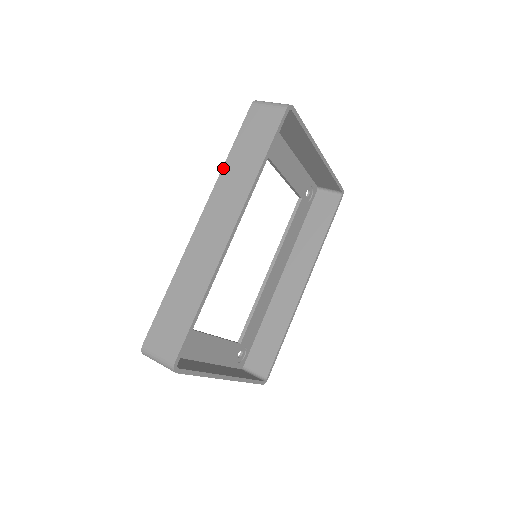
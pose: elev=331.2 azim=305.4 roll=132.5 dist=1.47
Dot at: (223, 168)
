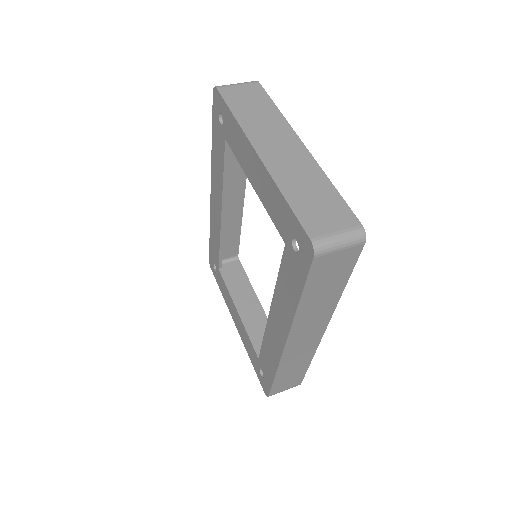
Dot at: (297, 313)
